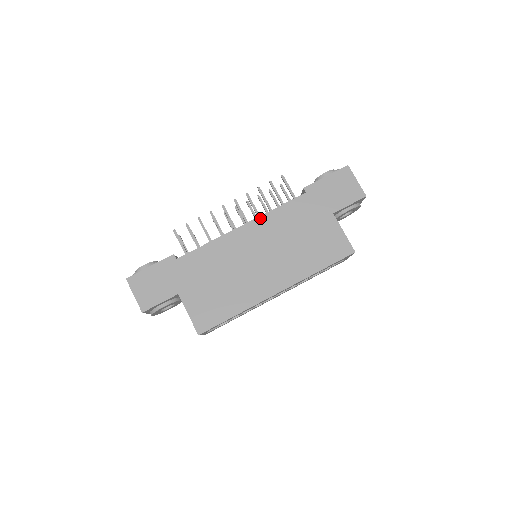
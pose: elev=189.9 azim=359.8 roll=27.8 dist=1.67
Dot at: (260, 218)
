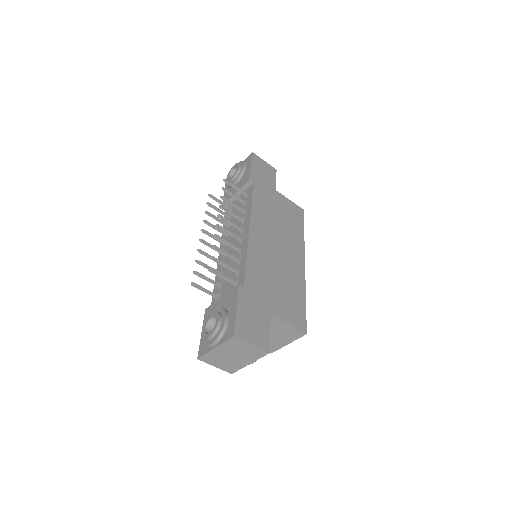
Dot at: (252, 217)
